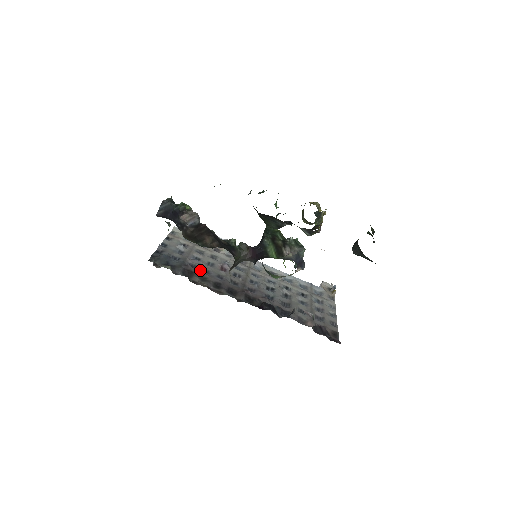
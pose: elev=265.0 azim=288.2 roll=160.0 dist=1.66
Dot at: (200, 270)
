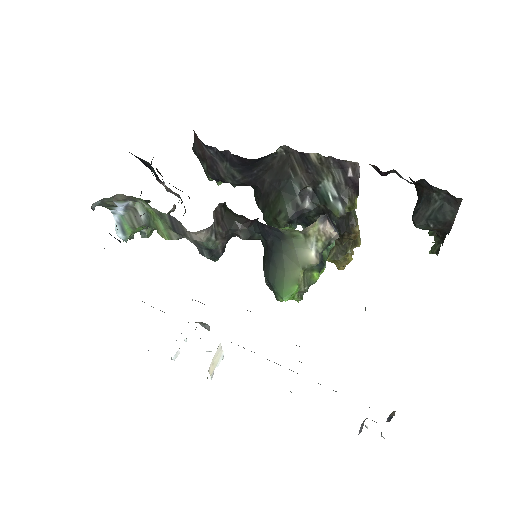
Dot at: occluded
